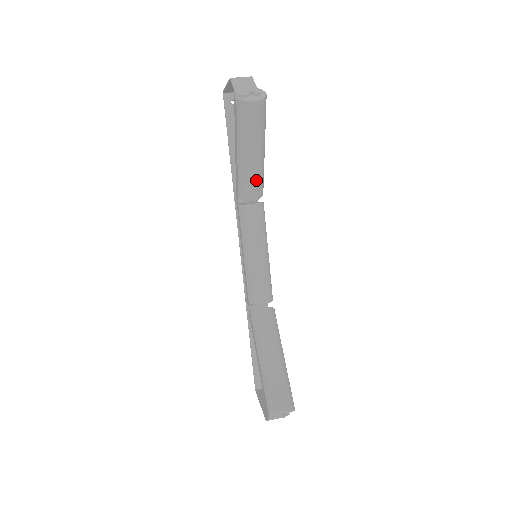
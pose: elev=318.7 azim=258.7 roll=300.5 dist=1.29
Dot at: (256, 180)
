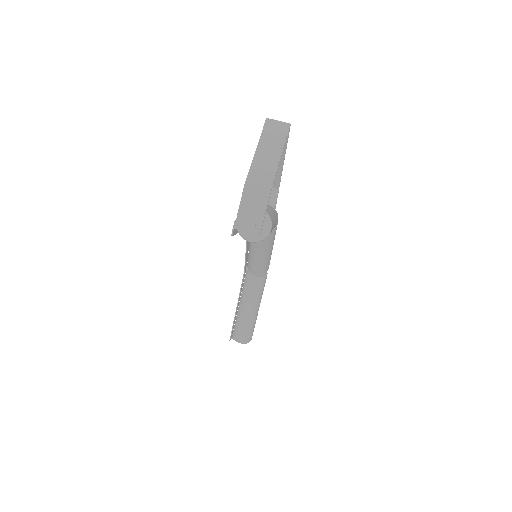
Dot at: occluded
